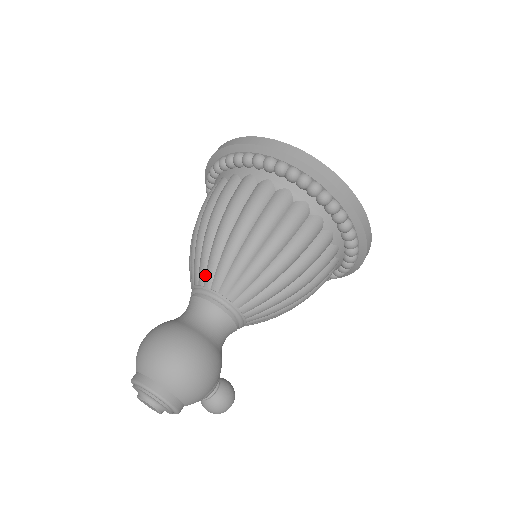
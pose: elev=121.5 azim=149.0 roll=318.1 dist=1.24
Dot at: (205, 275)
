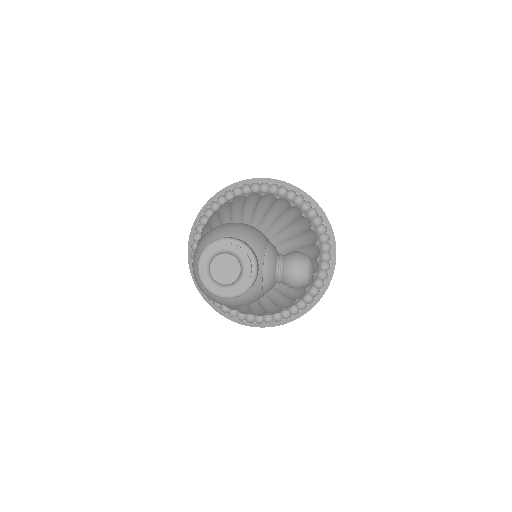
Dot at: occluded
